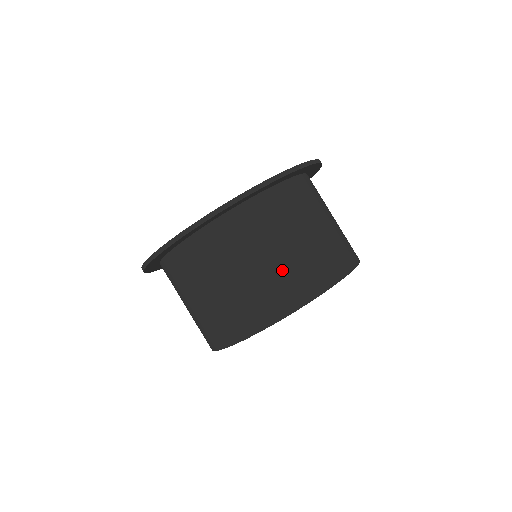
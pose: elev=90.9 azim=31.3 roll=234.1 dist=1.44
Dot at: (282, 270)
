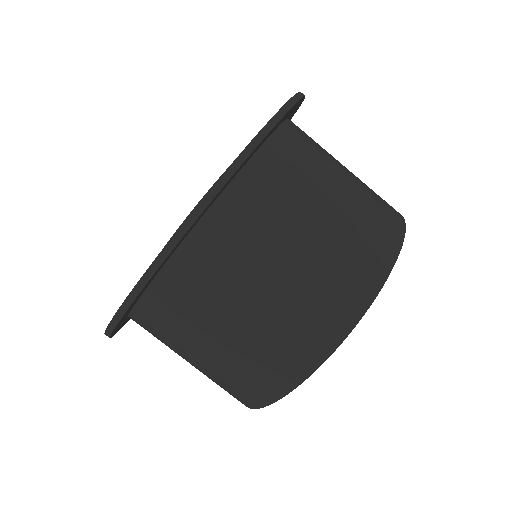
Dot at: (279, 317)
